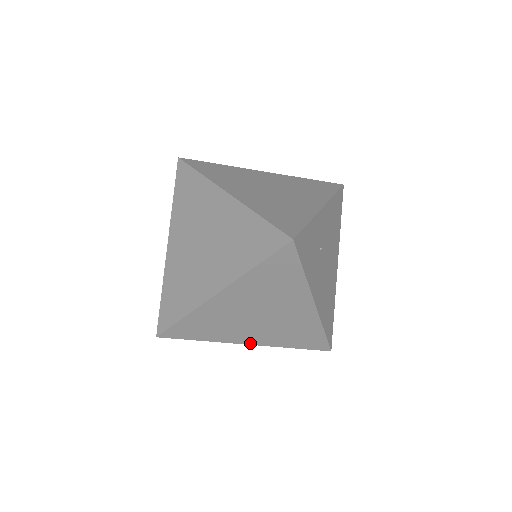
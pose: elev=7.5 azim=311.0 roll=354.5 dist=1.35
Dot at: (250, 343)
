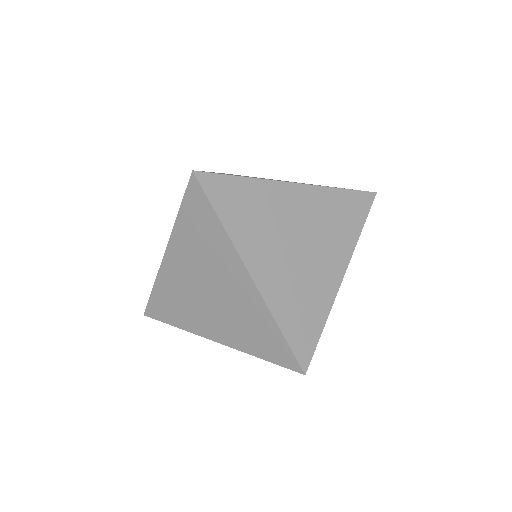
Dot at: (255, 277)
